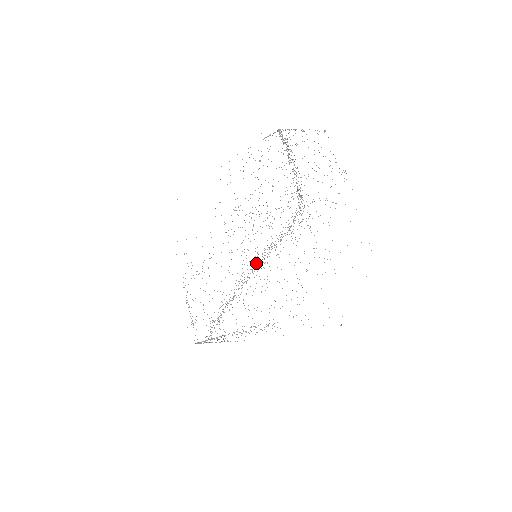
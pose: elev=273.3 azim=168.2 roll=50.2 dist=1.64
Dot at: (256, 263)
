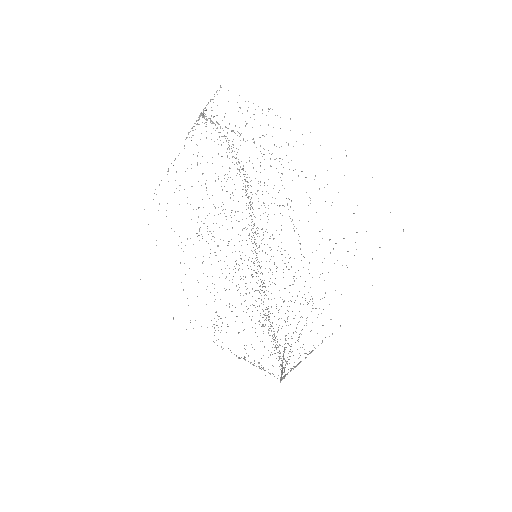
Dot at: occluded
